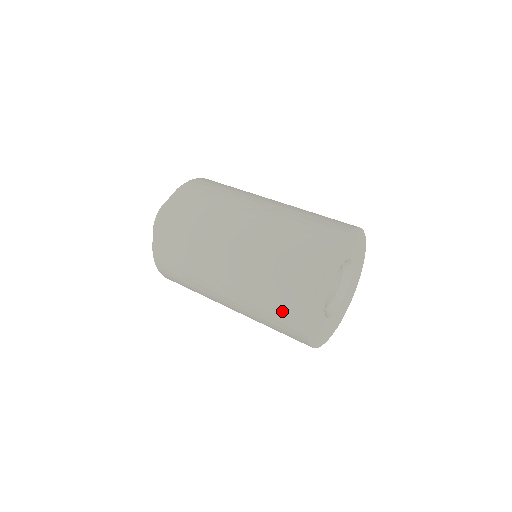
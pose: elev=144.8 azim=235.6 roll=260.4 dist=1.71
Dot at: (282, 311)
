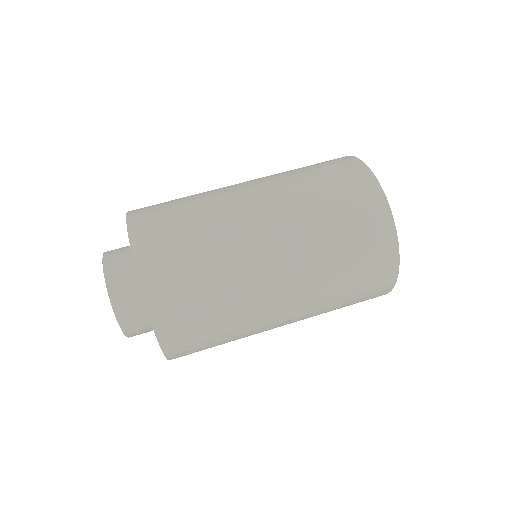
Dot at: (361, 232)
